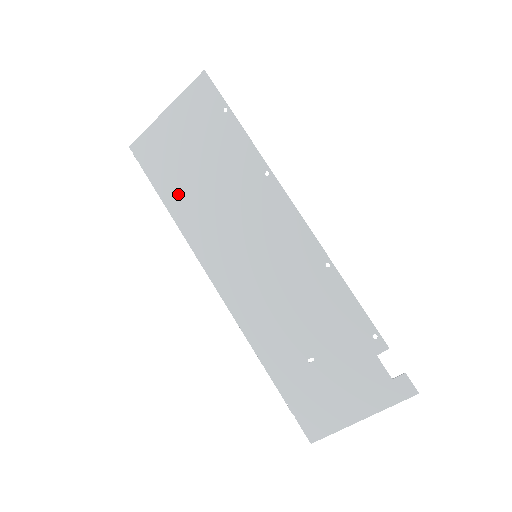
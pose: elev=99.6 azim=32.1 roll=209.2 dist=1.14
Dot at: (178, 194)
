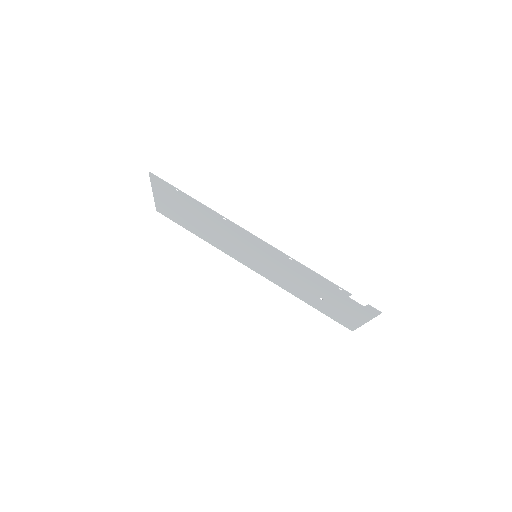
Dot at: (197, 231)
